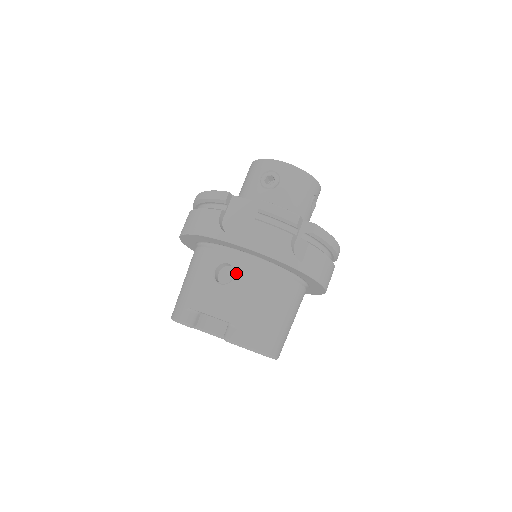
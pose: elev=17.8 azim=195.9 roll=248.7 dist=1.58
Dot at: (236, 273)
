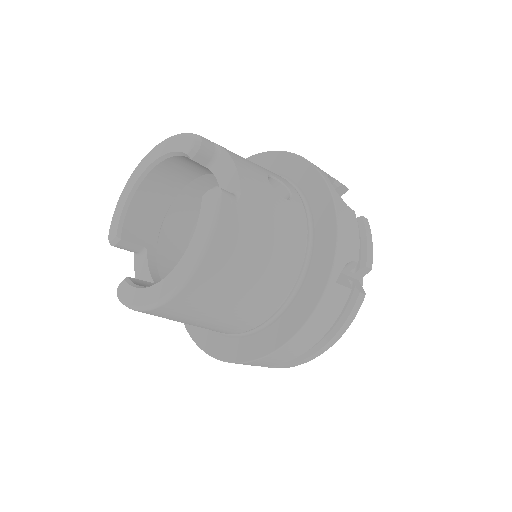
Dot at: (289, 201)
